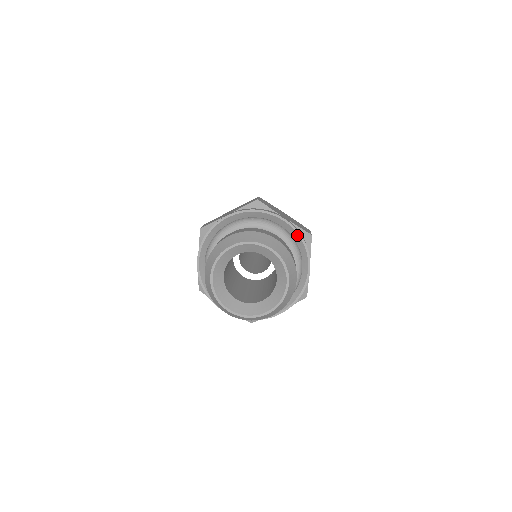
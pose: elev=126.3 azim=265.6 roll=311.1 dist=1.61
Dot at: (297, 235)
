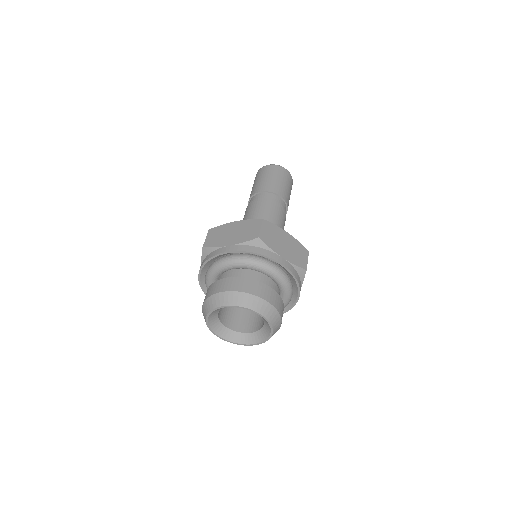
Dot at: (291, 275)
